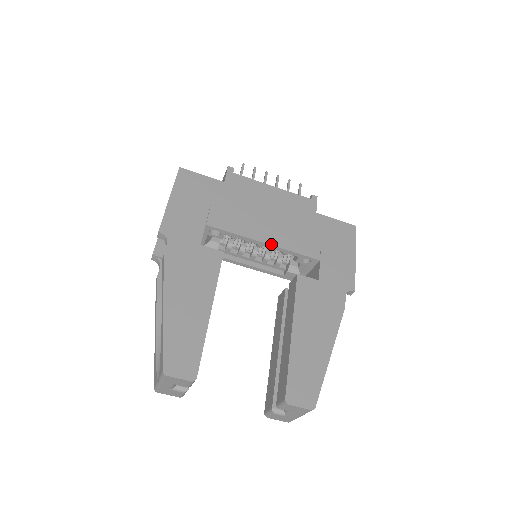
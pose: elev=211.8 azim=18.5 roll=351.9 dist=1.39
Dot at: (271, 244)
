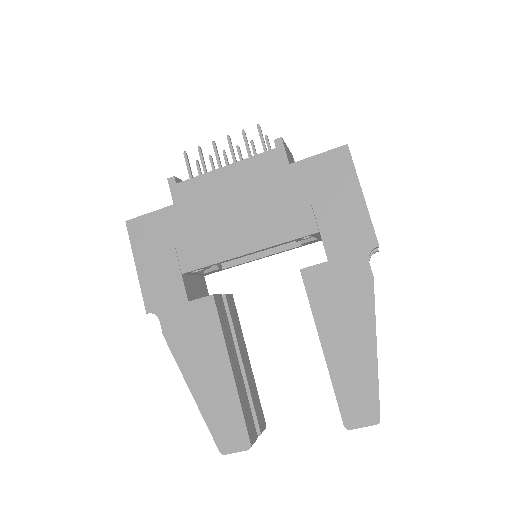
Dot at: (255, 250)
